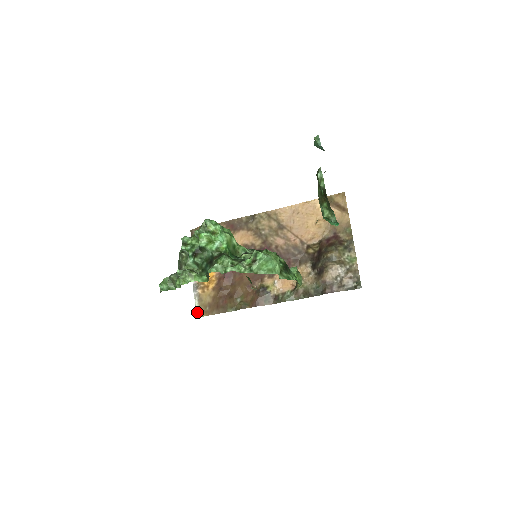
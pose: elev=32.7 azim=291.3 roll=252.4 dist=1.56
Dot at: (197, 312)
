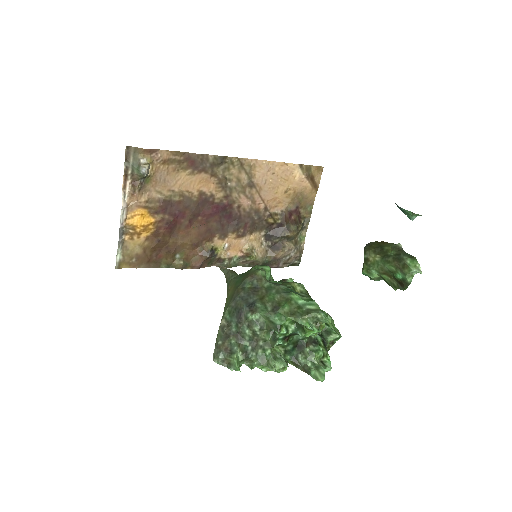
Dot at: (118, 263)
